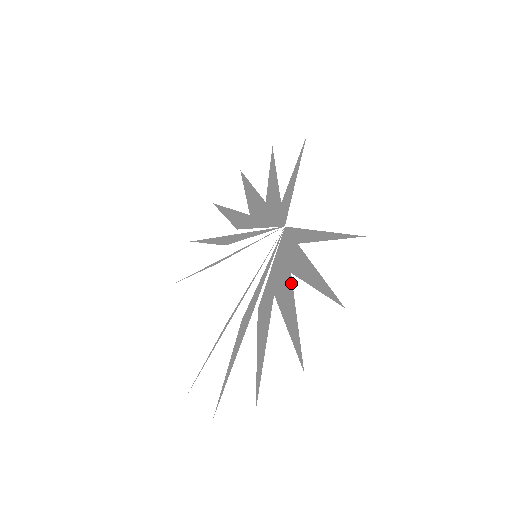
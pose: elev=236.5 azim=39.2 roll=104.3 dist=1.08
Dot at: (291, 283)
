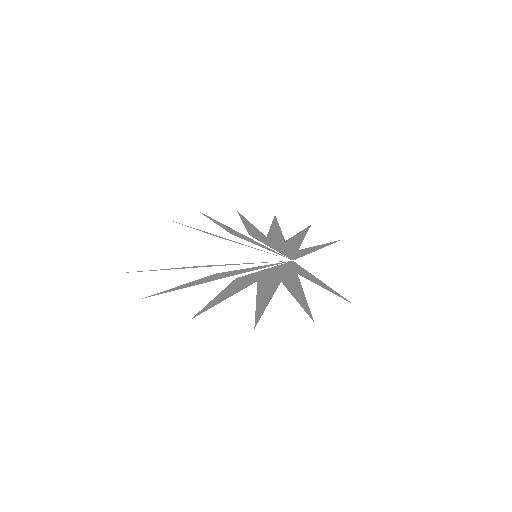
Dot at: (278, 285)
